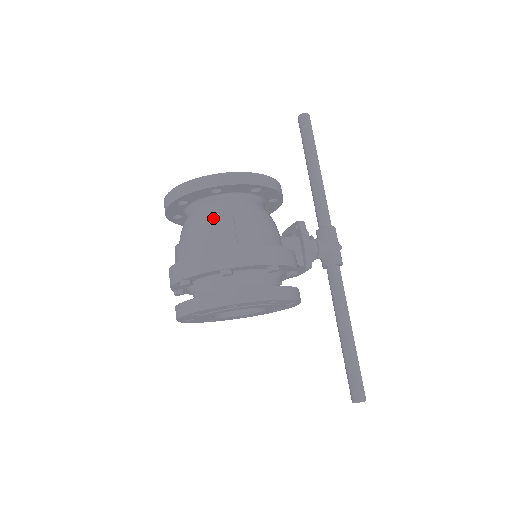
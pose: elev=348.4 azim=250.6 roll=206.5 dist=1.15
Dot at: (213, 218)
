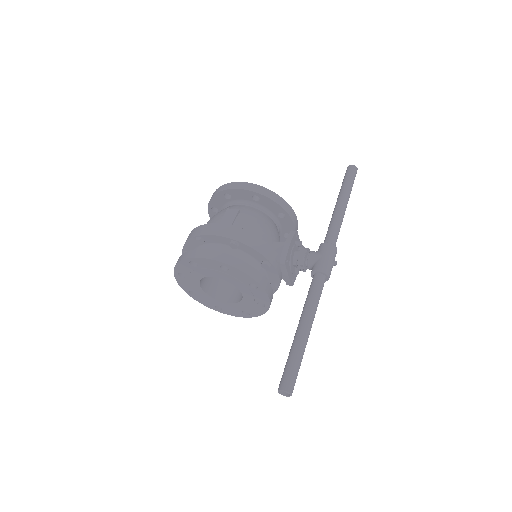
Dot at: (218, 213)
